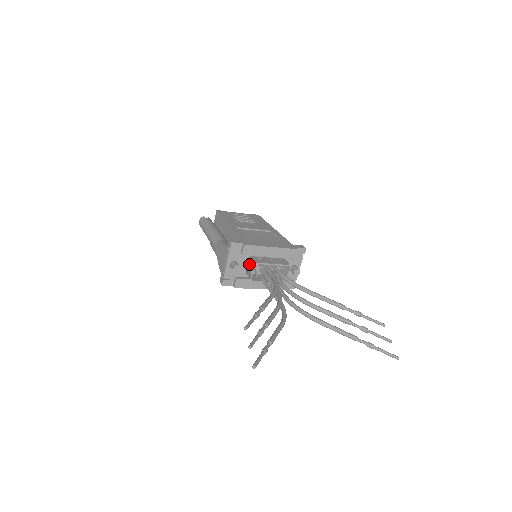
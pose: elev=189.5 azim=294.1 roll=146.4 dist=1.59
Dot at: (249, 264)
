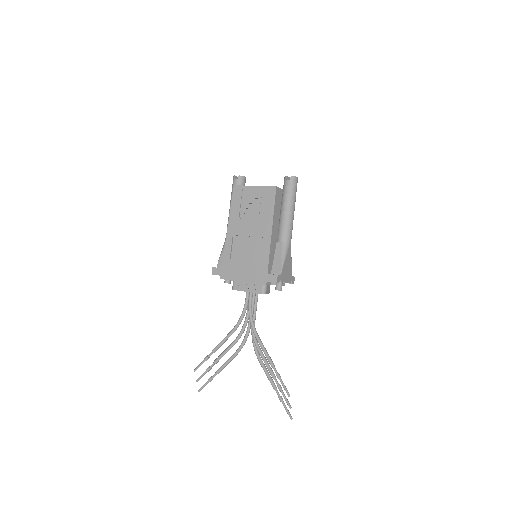
Dot at: (233, 284)
